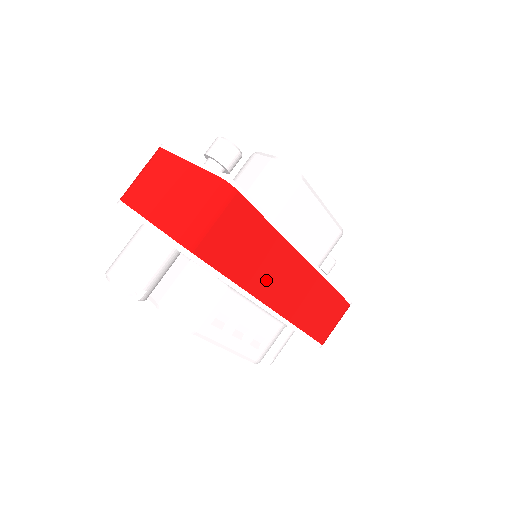
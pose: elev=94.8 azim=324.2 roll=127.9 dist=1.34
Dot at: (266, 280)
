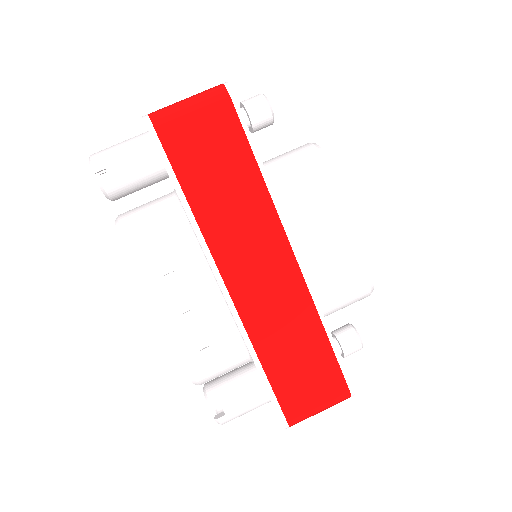
Dot at: (232, 239)
